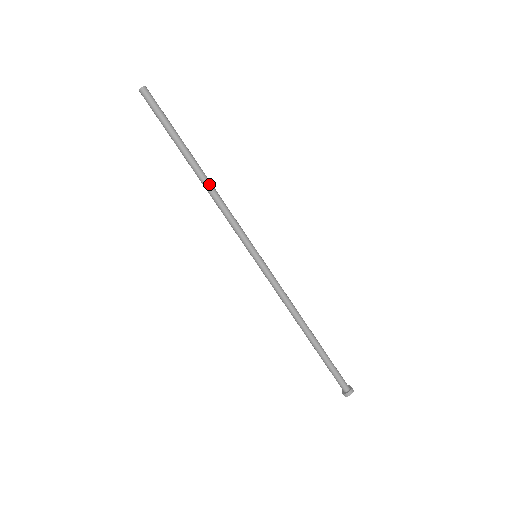
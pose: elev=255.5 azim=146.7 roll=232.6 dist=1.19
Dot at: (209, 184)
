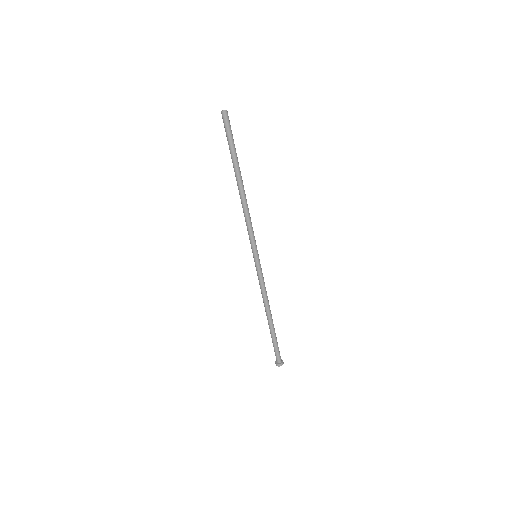
Dot at: (244, 197)
